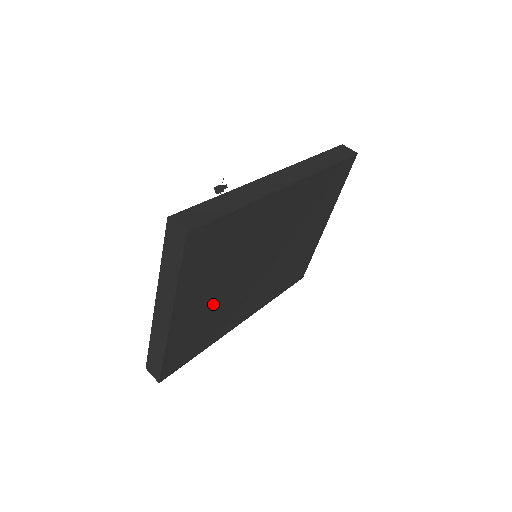
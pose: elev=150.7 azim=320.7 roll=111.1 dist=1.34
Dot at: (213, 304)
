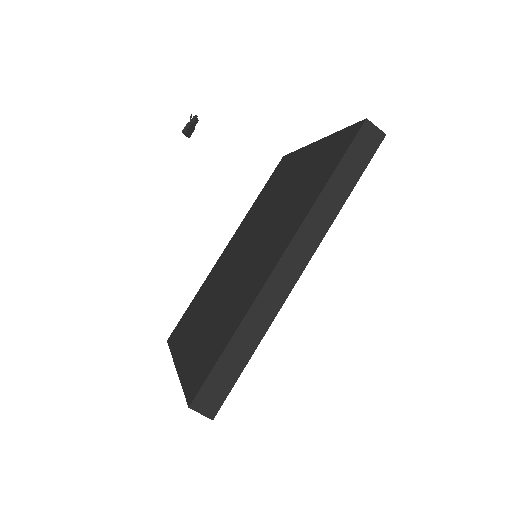
Dot at: occluded
